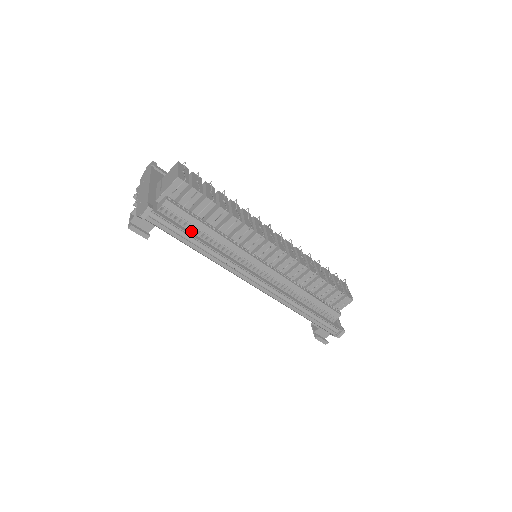
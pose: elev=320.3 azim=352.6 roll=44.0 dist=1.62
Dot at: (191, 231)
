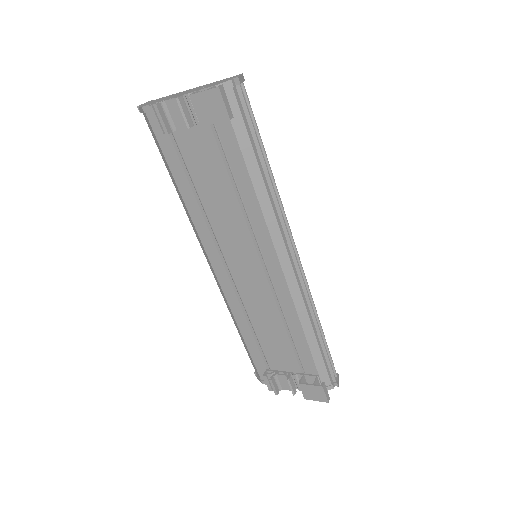
Dot at: occluded
